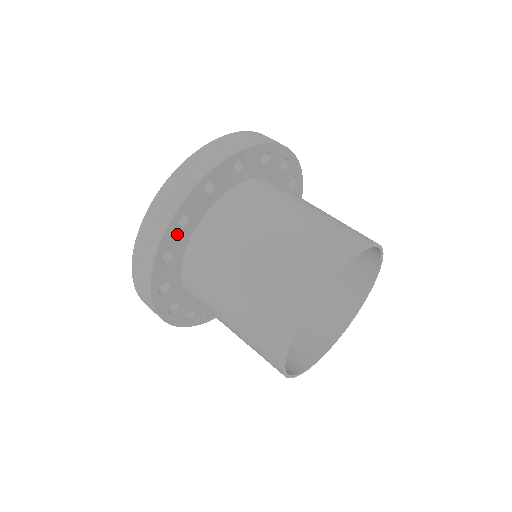
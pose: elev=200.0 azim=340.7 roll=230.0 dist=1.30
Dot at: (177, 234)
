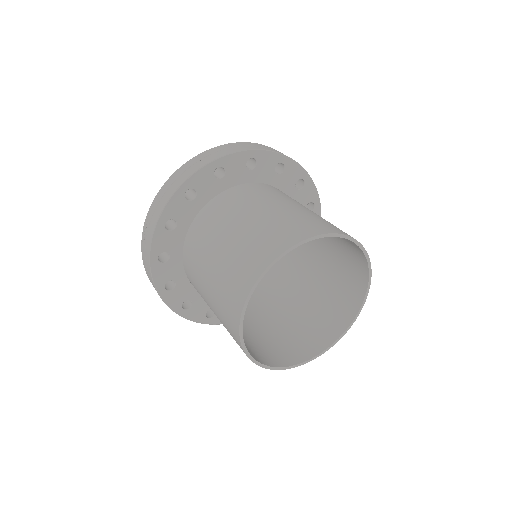
Dot at: (240, 166)
